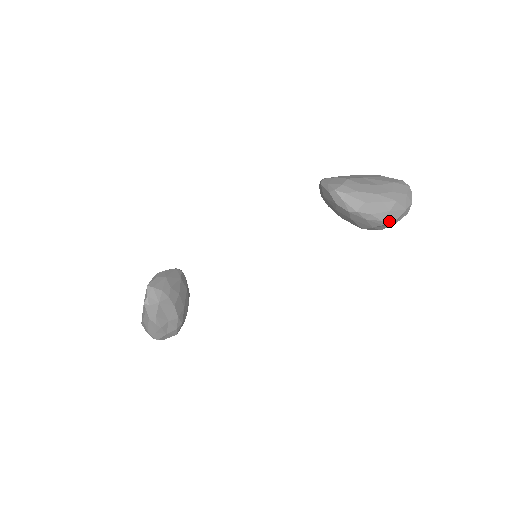
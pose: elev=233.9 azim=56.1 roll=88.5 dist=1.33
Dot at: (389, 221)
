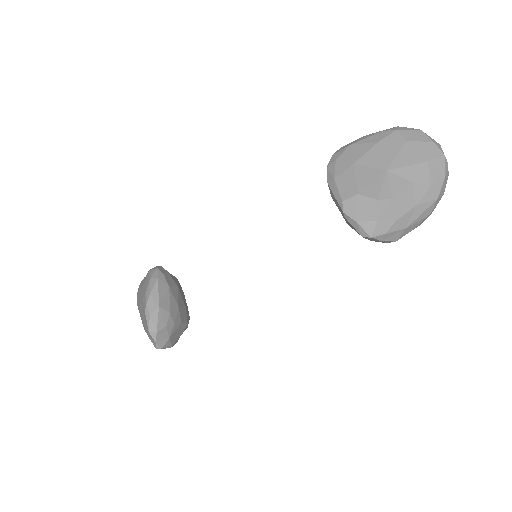
Dot at: (426, 218)
